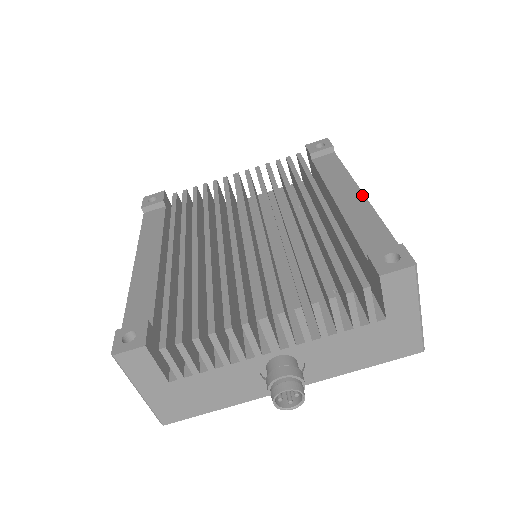
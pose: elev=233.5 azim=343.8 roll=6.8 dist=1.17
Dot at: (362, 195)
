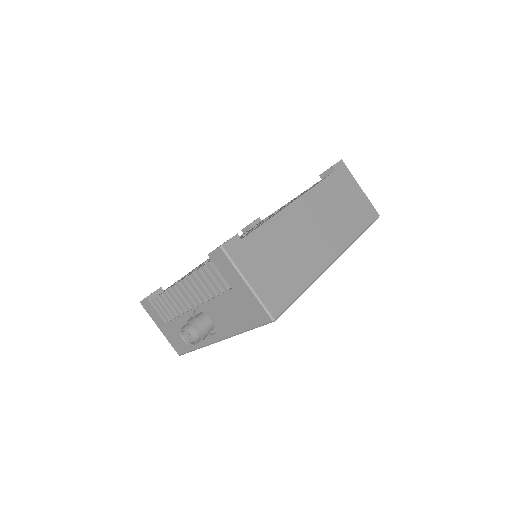
Dot at: (290, 203)
